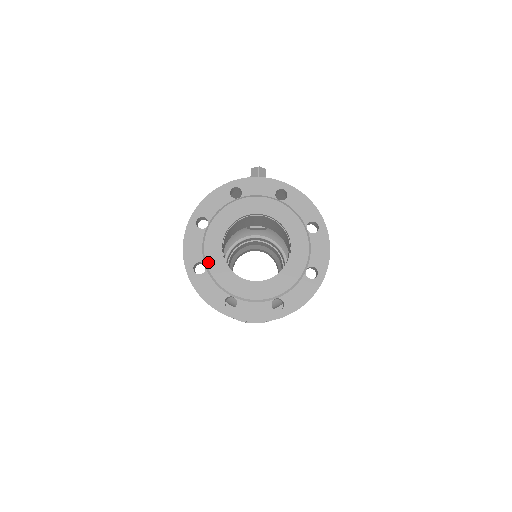
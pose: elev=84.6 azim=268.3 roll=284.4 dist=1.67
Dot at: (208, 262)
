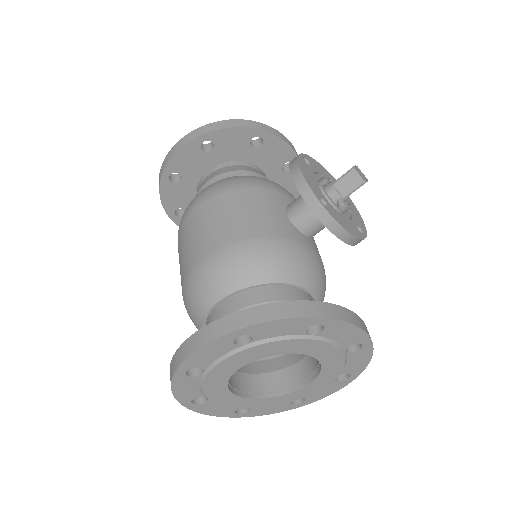
Dot at: (211, 374)
